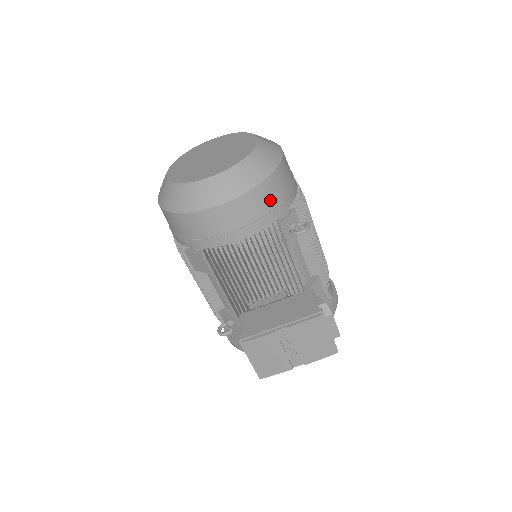
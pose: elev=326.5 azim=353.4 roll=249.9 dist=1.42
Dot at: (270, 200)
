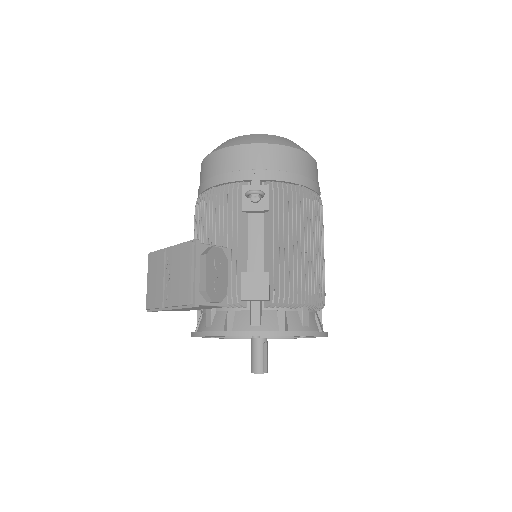
Dot at: (245, 162)
